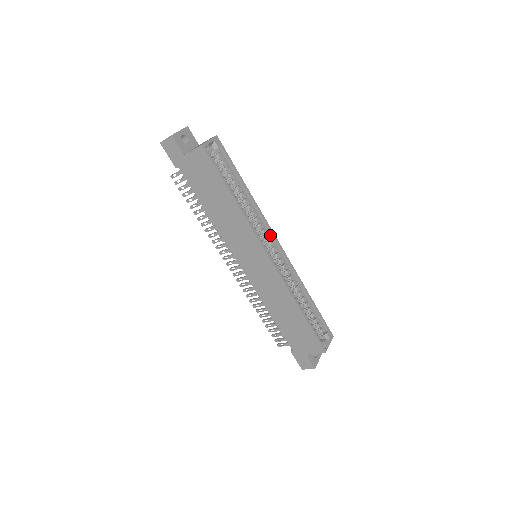
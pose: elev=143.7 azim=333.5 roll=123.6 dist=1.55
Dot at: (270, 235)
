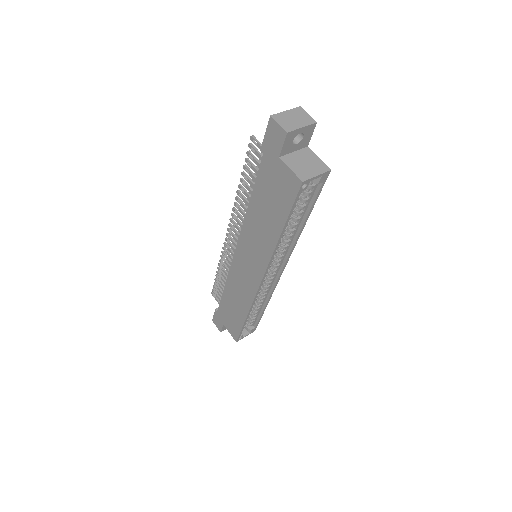
Dot at: (283, 261)
